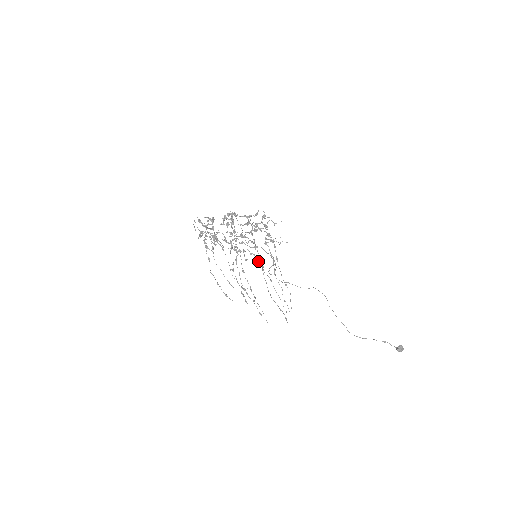
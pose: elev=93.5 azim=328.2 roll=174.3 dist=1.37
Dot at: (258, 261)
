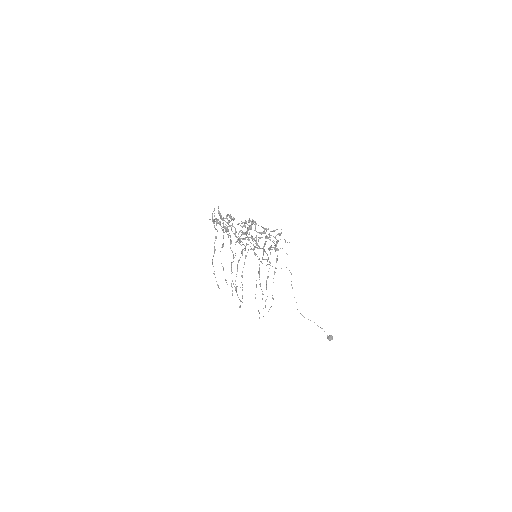
Dot at: (259, 276)
